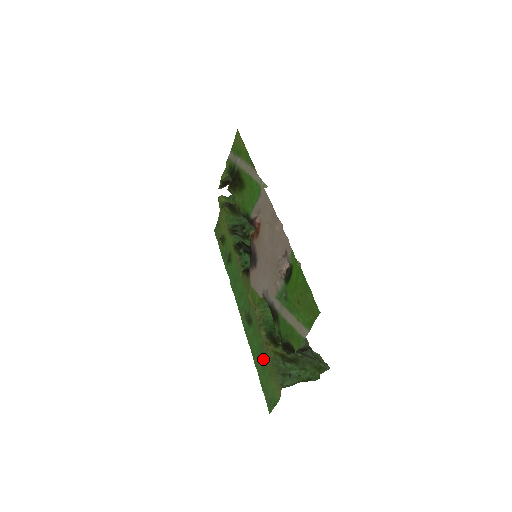
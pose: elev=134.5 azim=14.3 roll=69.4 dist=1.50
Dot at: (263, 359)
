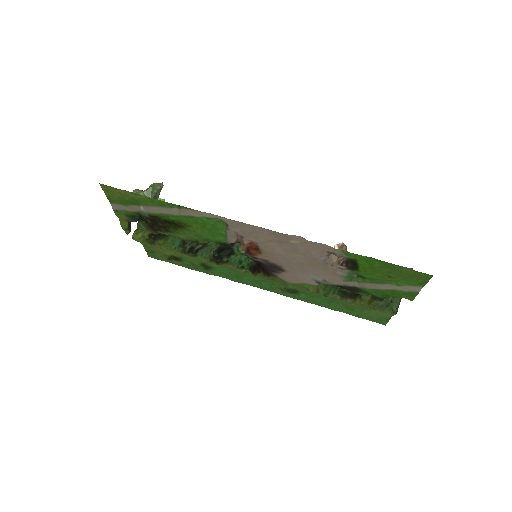
Dot at: (343, 305)
